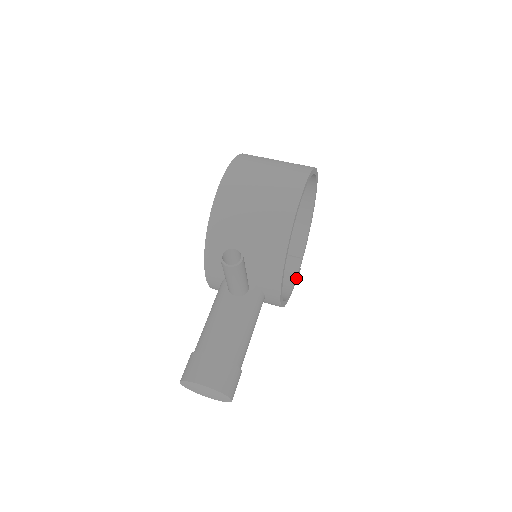
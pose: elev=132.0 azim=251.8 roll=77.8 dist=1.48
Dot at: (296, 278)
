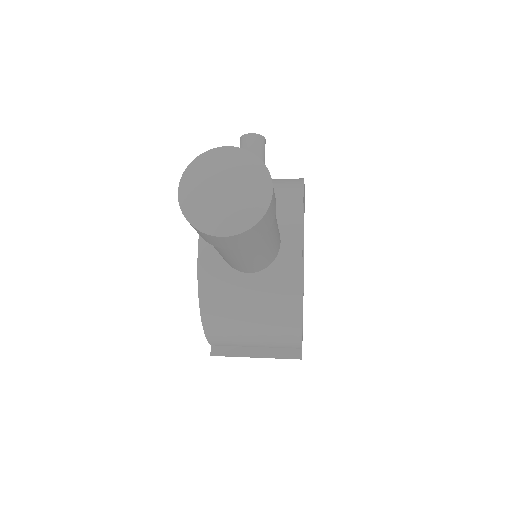
Dot at: occluded
